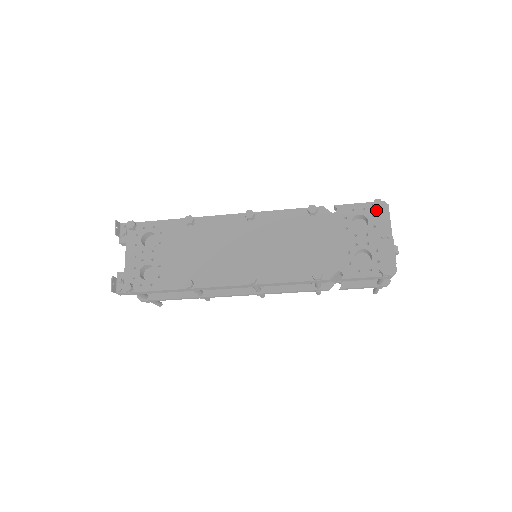
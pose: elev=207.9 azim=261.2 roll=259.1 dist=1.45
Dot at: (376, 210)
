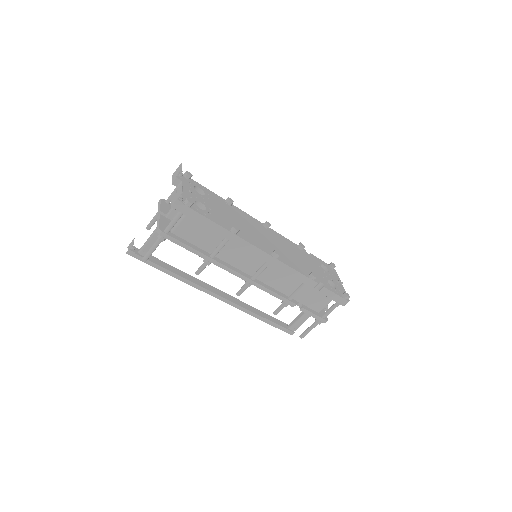
Dot at: (331, 268)
